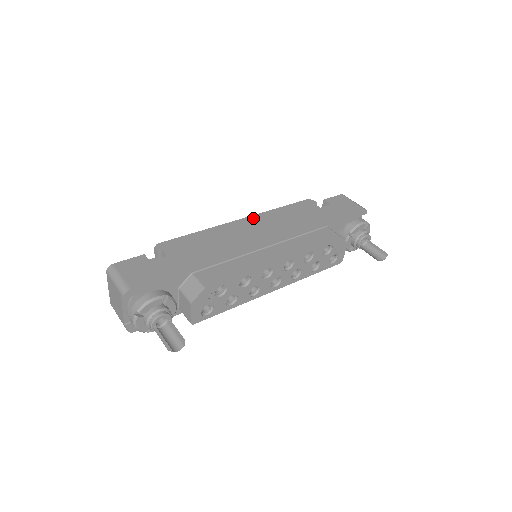
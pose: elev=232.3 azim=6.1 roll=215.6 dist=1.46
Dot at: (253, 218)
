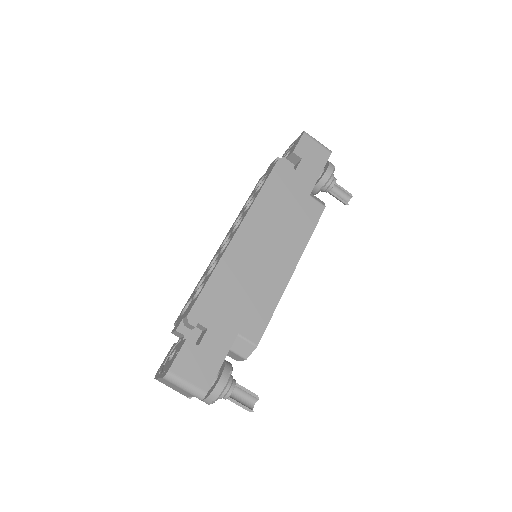
Dot at: (248, 222)
